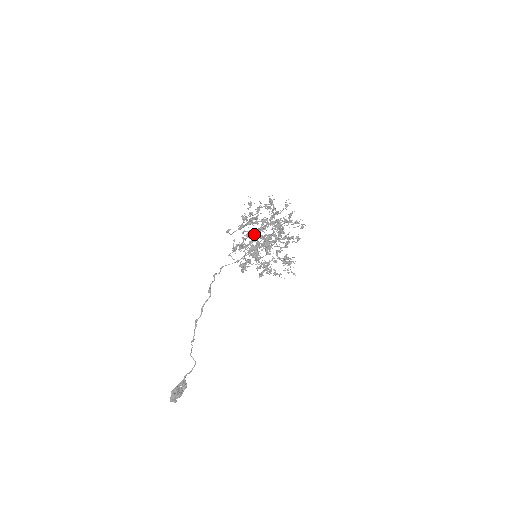
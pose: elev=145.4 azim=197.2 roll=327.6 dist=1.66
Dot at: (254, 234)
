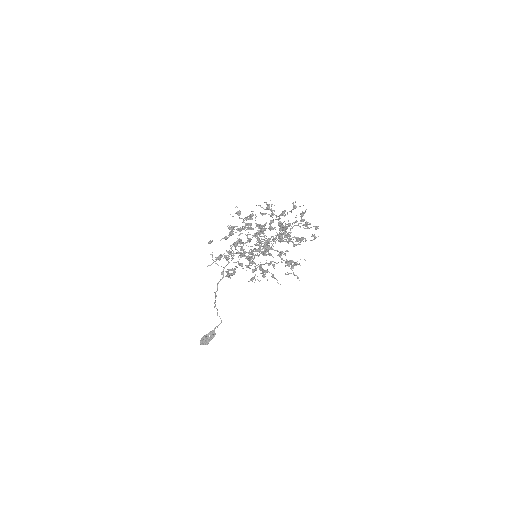
Dot at: (249, 239)
